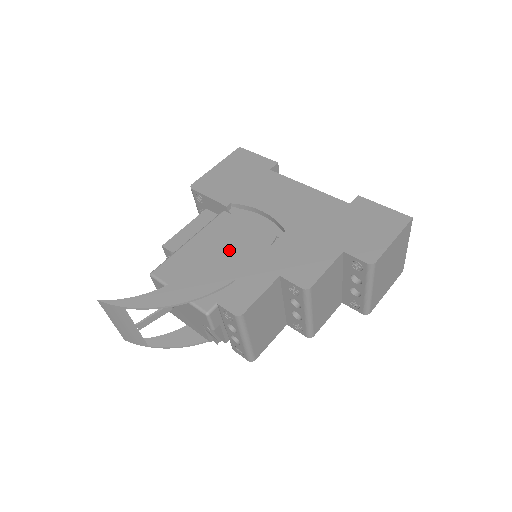
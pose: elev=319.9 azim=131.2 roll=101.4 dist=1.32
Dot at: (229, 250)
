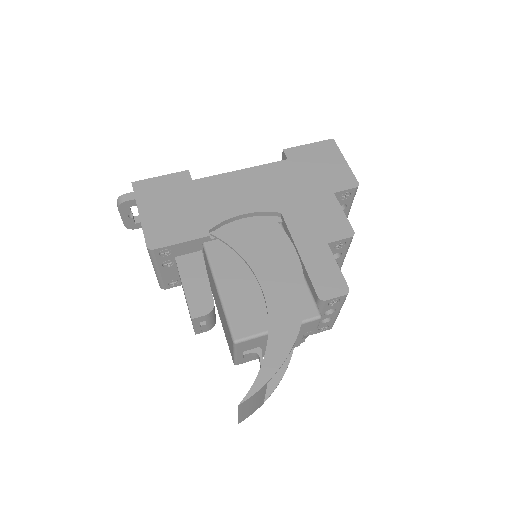
Dot at: (265, 263)
